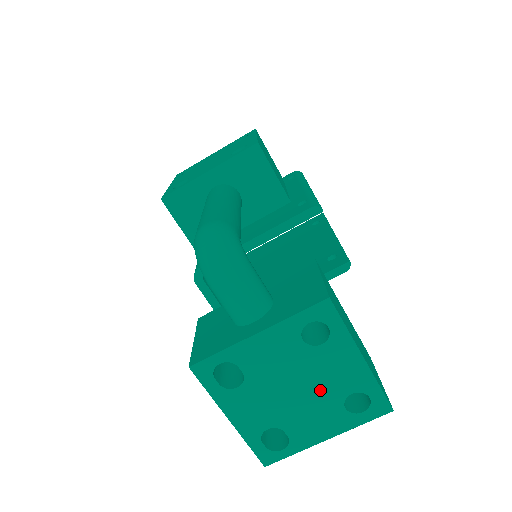
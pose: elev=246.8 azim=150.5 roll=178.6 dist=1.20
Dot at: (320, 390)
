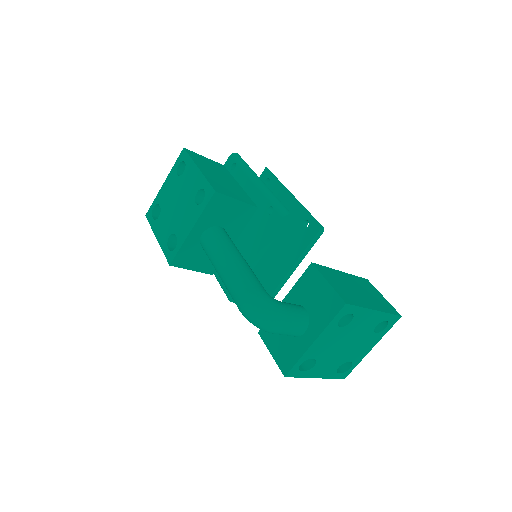
Dot at: (359, 336)
